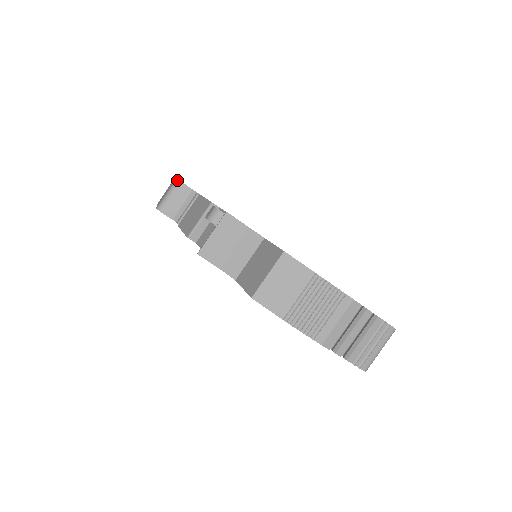
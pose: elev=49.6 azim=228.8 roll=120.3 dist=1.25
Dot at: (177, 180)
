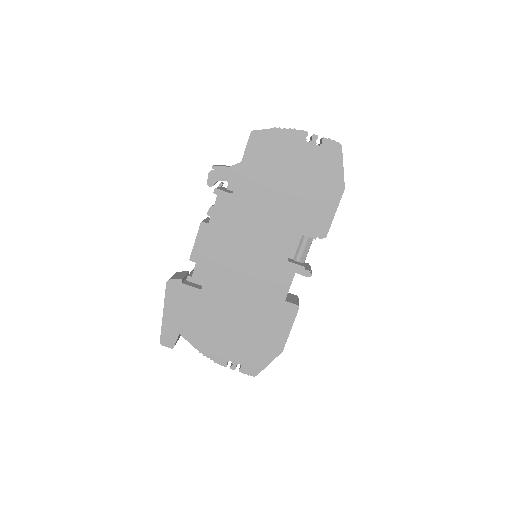
Dot at: occluded
